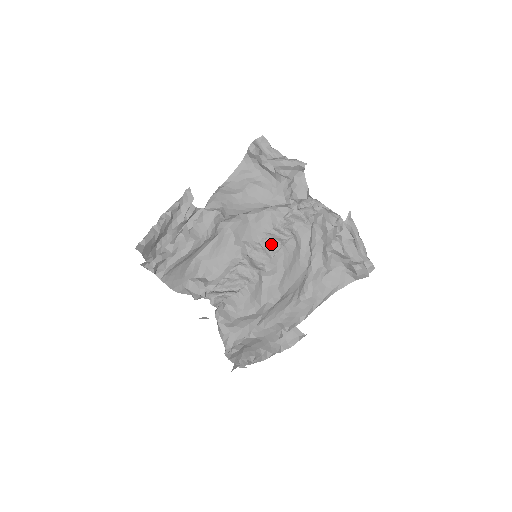
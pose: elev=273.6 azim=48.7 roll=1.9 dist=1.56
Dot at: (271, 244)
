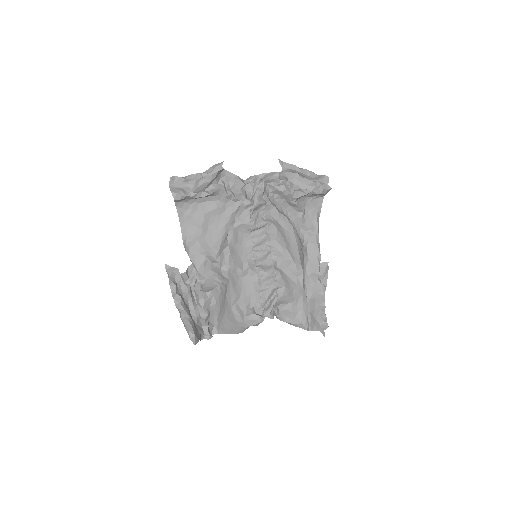
Dot at: (261, 243)
